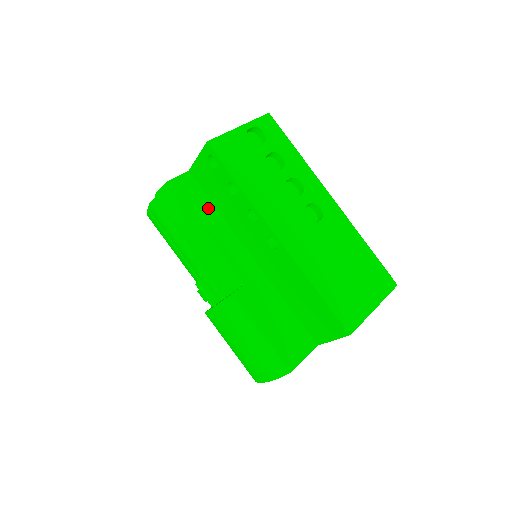
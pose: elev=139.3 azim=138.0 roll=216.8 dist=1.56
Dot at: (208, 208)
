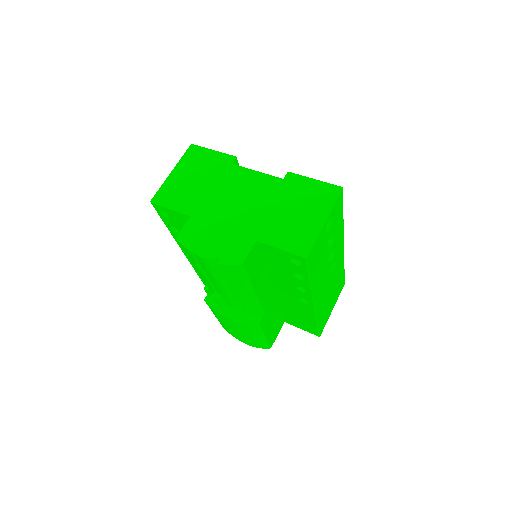
Dot at: (260, 268)
